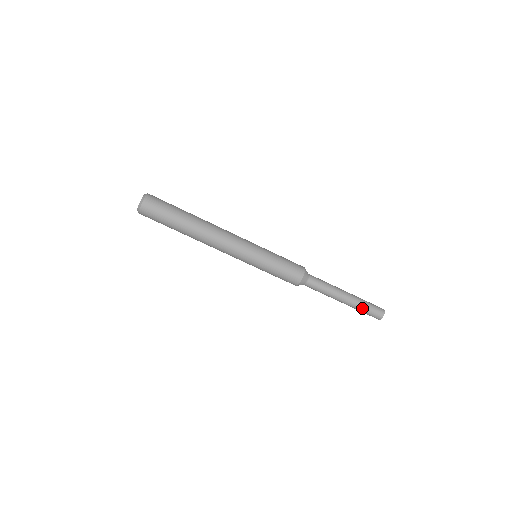
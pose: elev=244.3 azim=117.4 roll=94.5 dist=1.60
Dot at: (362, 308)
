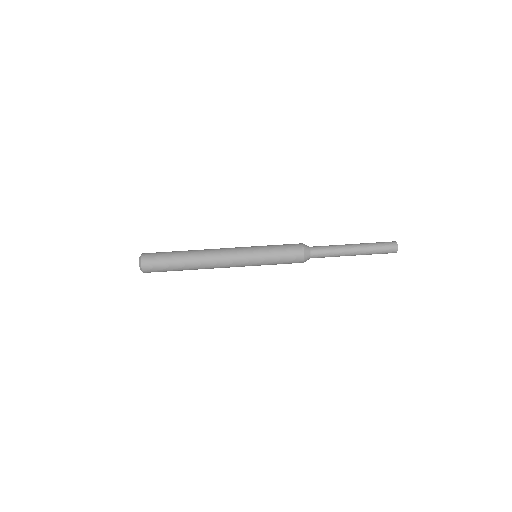
Dot at: (373, 247)
